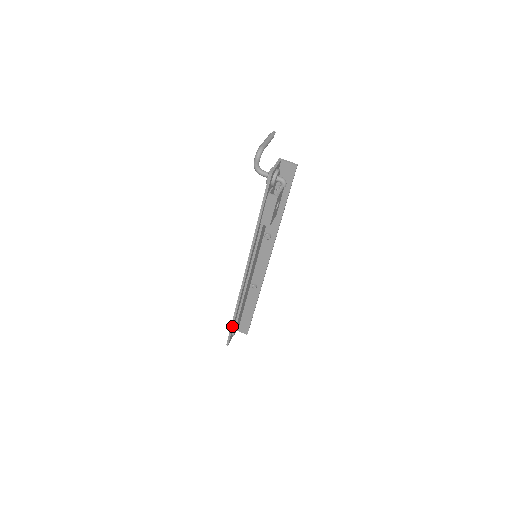
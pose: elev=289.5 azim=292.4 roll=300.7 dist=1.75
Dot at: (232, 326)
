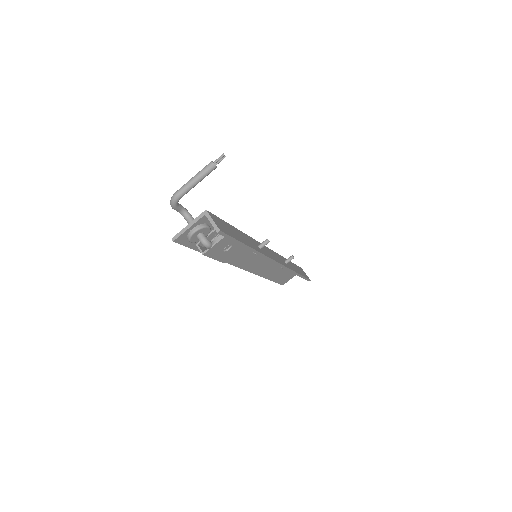
Dot at: (272, 280)
